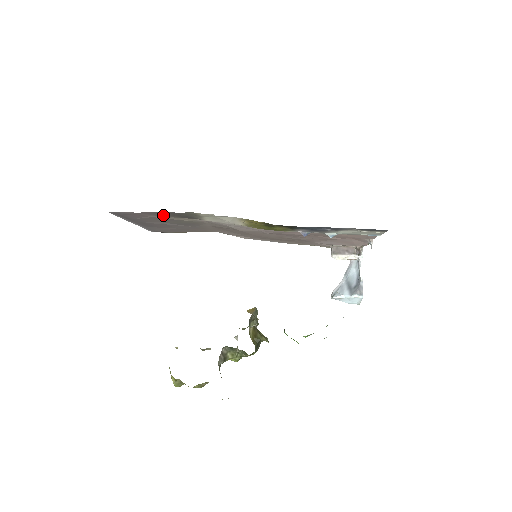
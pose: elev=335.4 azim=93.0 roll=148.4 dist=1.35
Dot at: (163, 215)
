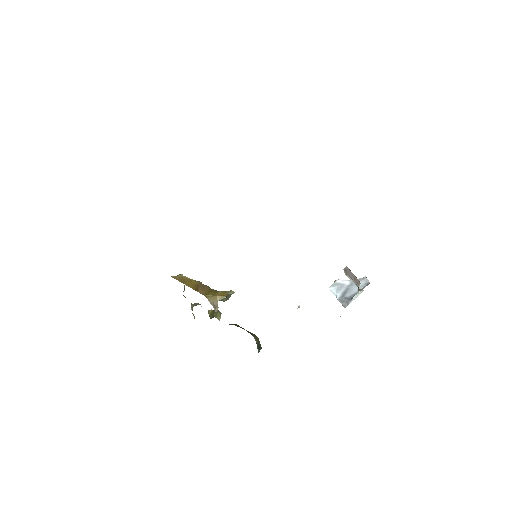
Dot at: occluded
